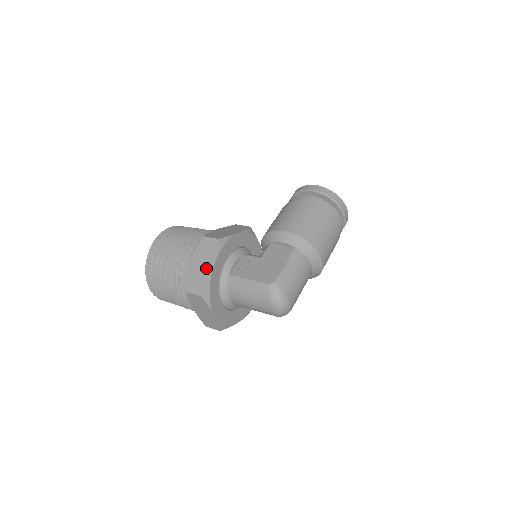
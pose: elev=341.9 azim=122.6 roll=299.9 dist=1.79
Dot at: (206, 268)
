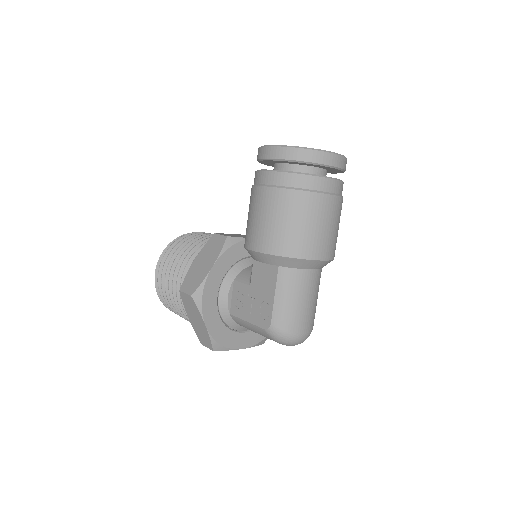
Dot at: (201, 325)
